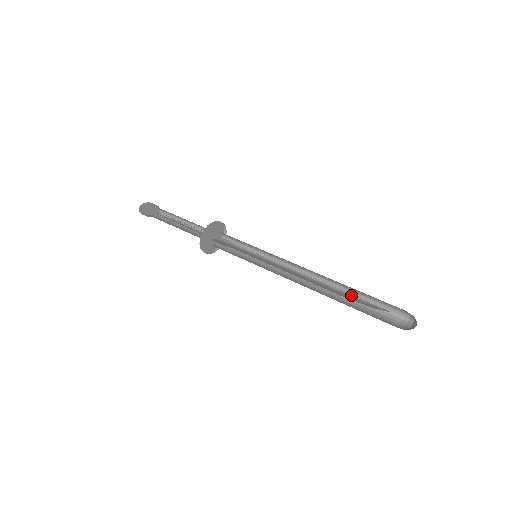
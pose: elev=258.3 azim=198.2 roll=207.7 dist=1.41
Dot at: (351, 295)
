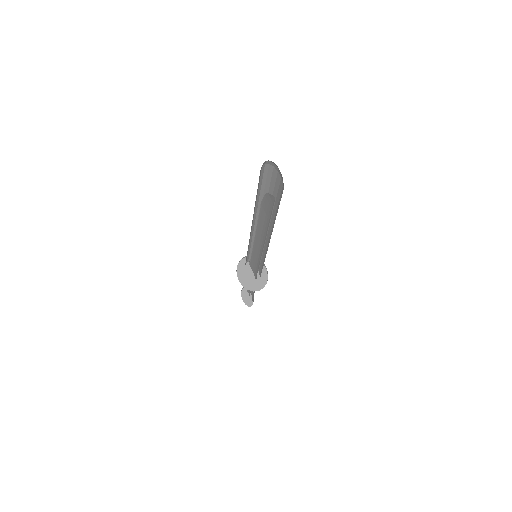
Dot at: (269, 221)
